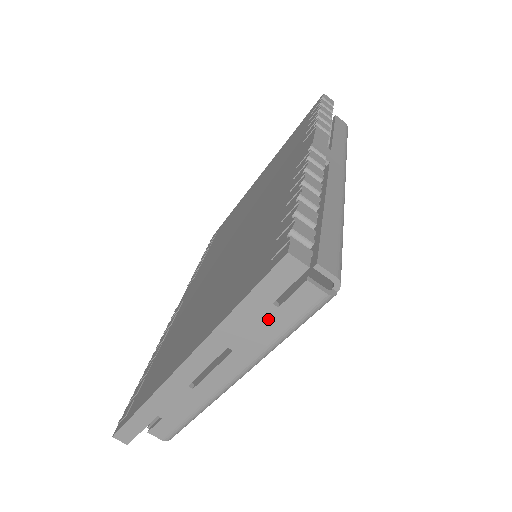
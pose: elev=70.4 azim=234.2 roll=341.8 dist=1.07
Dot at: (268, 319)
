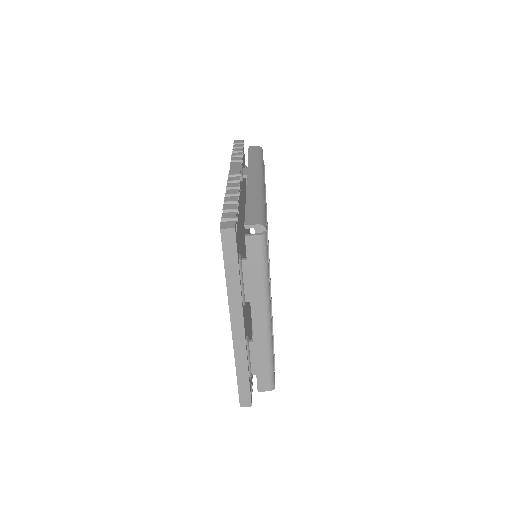
Dot at: (248, 270)
